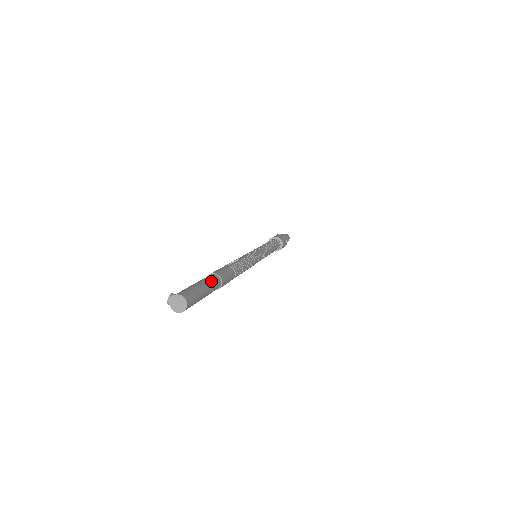
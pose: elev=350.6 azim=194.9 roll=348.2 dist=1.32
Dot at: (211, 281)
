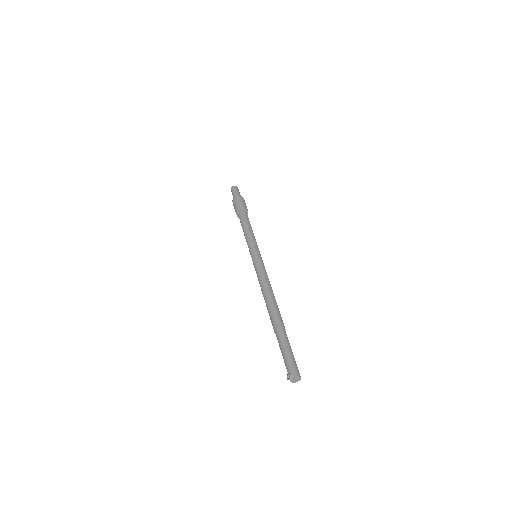
Dot at: (288, 340)
